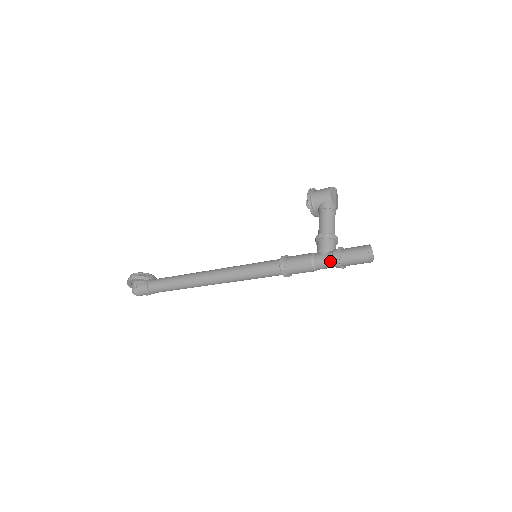
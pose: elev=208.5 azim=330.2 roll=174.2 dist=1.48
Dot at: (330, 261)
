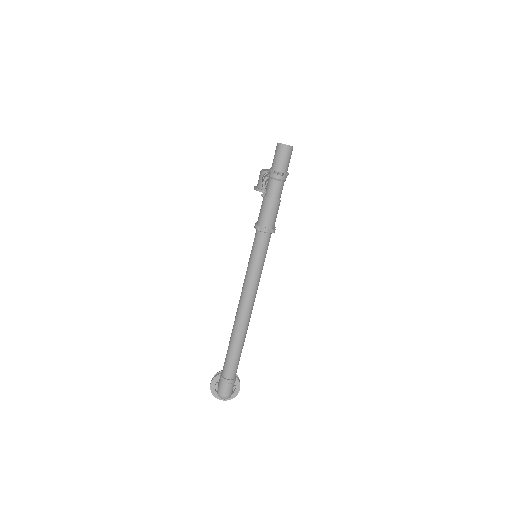
Dot at: (271, 181)
